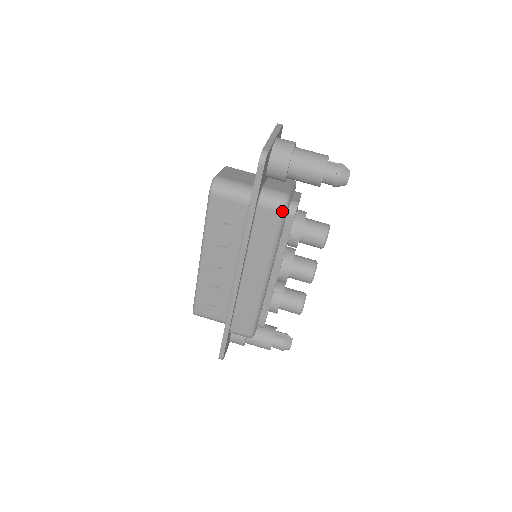
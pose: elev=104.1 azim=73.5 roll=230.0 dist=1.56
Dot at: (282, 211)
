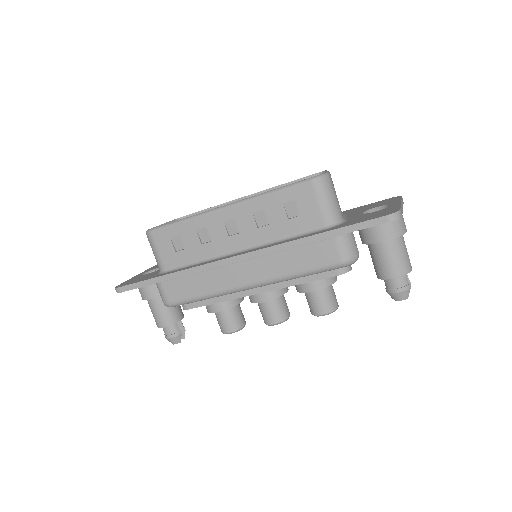
Dot at: (343, 263)
